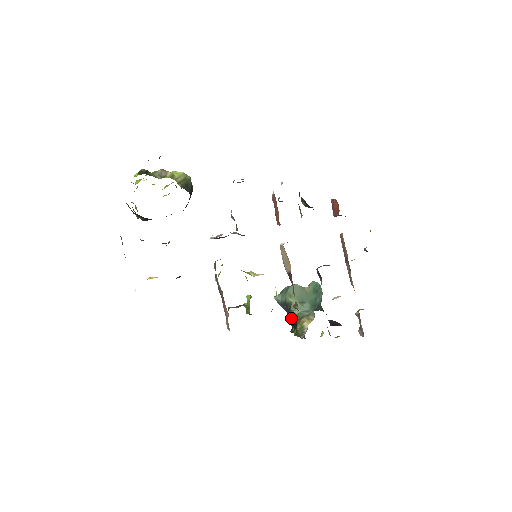
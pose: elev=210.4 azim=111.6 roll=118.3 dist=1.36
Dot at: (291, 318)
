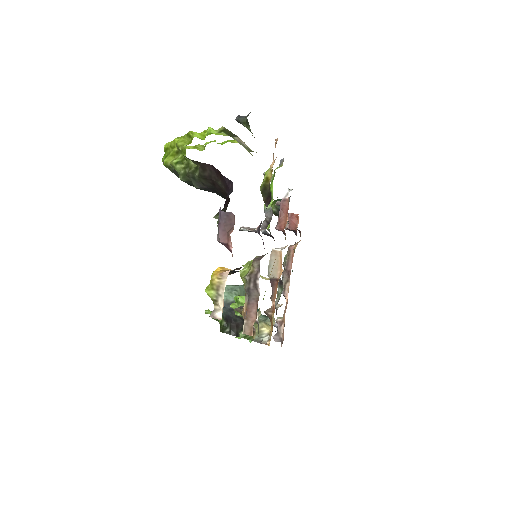
Dot at: (232, 319)
